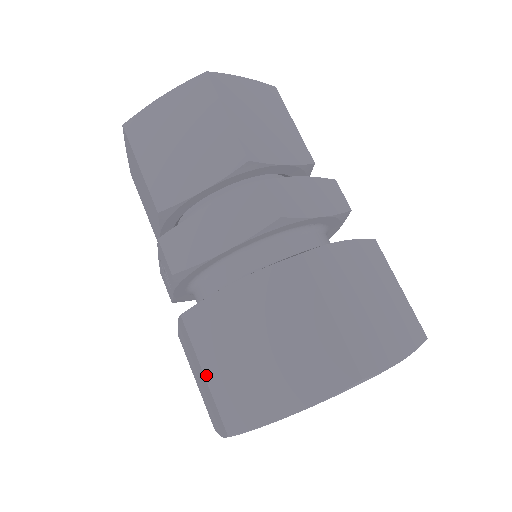
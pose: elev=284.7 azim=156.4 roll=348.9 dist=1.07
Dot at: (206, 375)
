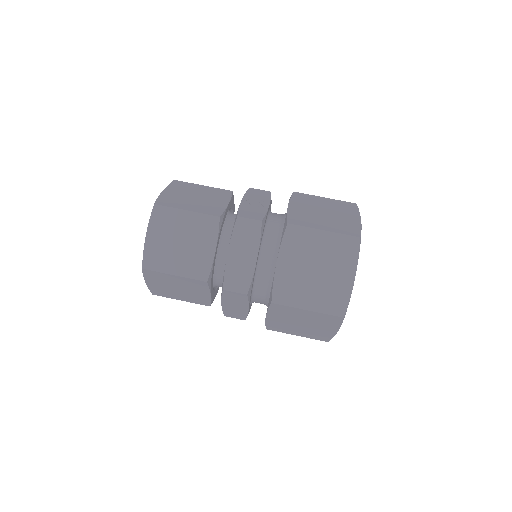
Dot at: occluded
